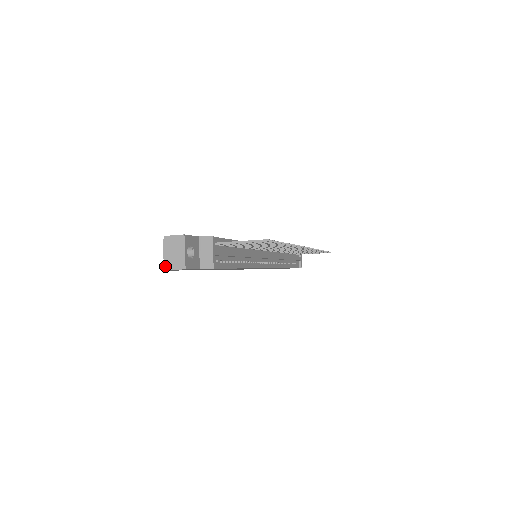
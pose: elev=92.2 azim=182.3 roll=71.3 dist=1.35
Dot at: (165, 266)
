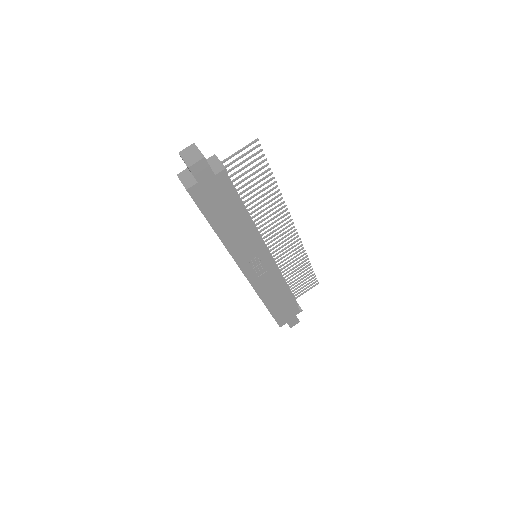
Dot at: (187, 165)
